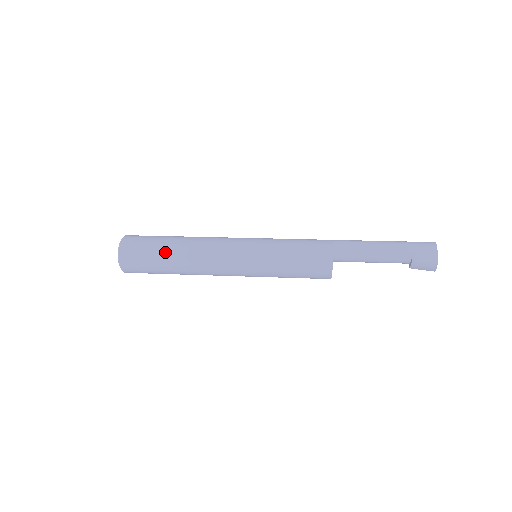
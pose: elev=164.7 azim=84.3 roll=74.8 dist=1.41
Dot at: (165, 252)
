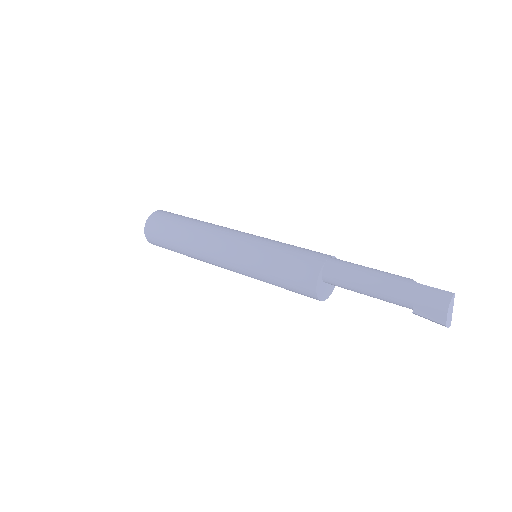
Dot at: (175, 242)
